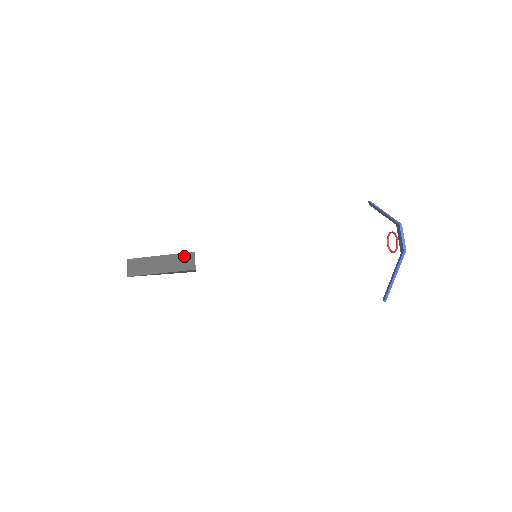
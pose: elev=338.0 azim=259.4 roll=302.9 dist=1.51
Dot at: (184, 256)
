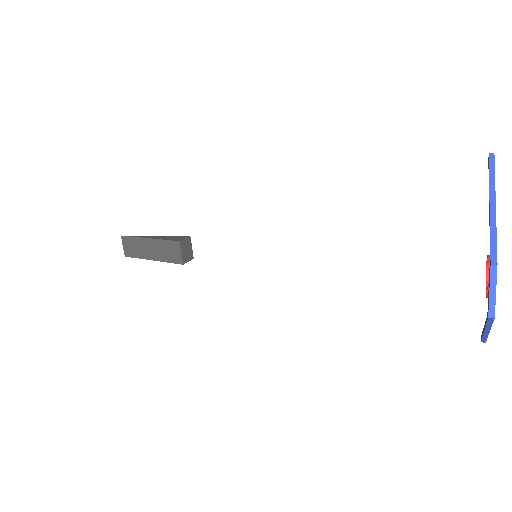
Dot at: (170, 244)
